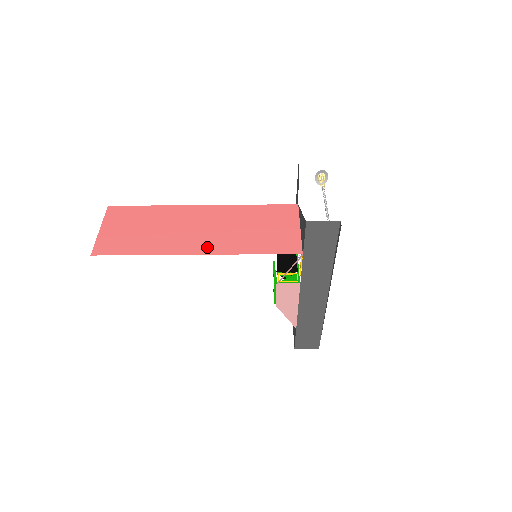
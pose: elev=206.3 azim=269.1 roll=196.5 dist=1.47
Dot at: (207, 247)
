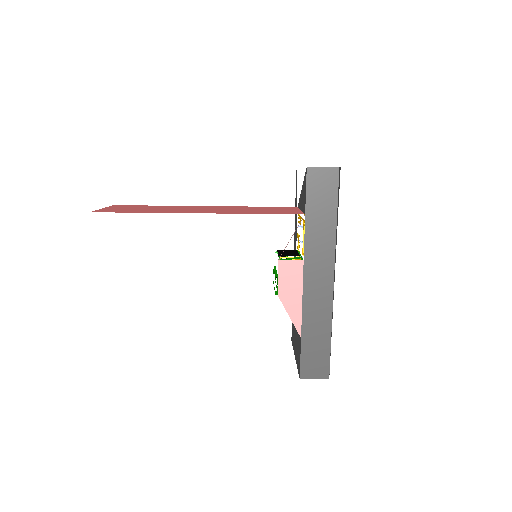
Dot at: (209, 212)
